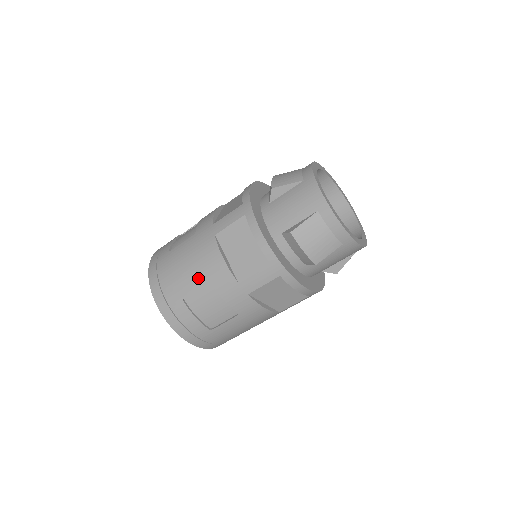
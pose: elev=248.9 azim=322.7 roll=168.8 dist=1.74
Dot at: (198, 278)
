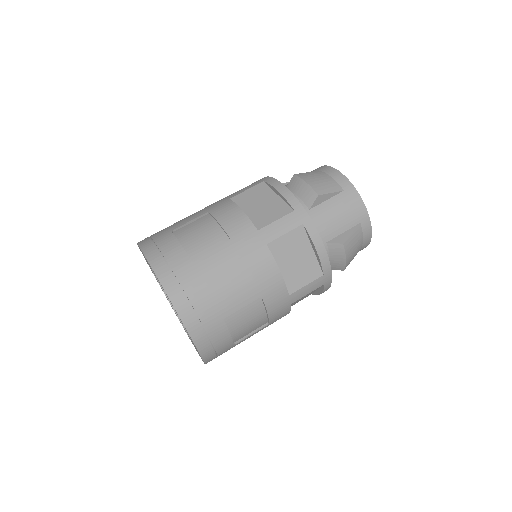
Dot at: (248, 294)
